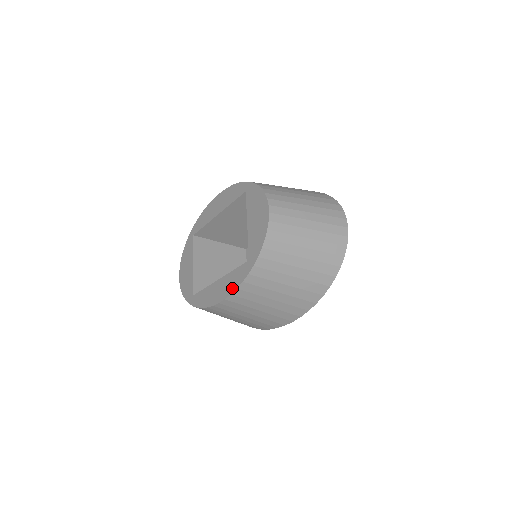
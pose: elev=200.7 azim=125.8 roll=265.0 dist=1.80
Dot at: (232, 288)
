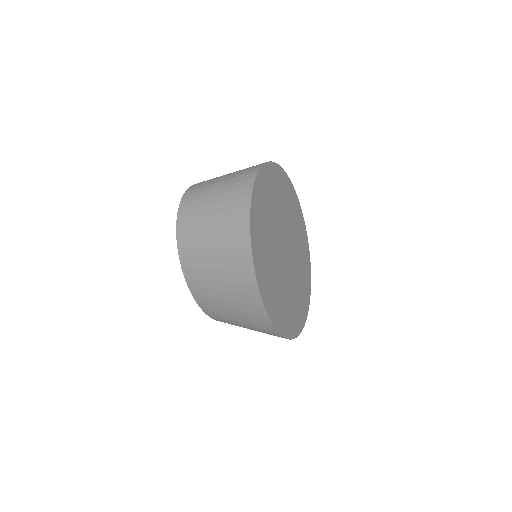
Dot at: occluded
